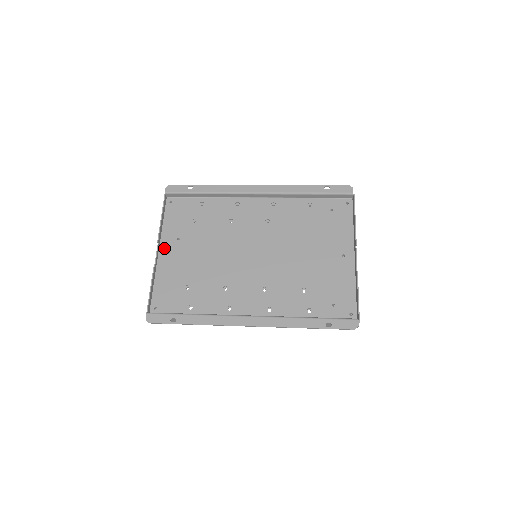
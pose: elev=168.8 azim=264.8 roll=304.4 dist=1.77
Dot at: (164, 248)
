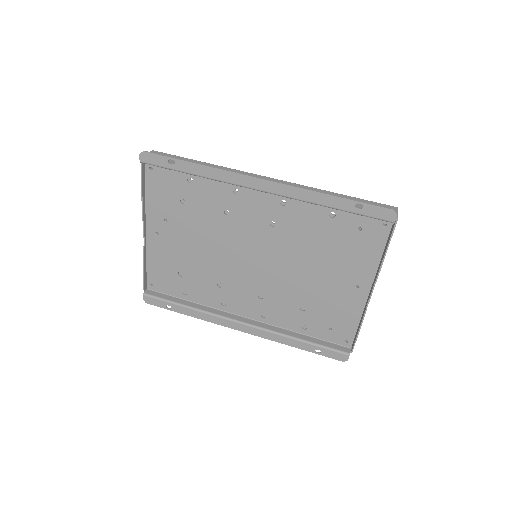
Dot at: (151, 227)
